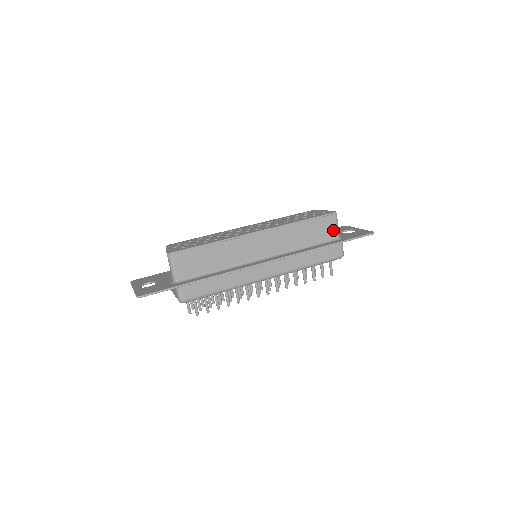
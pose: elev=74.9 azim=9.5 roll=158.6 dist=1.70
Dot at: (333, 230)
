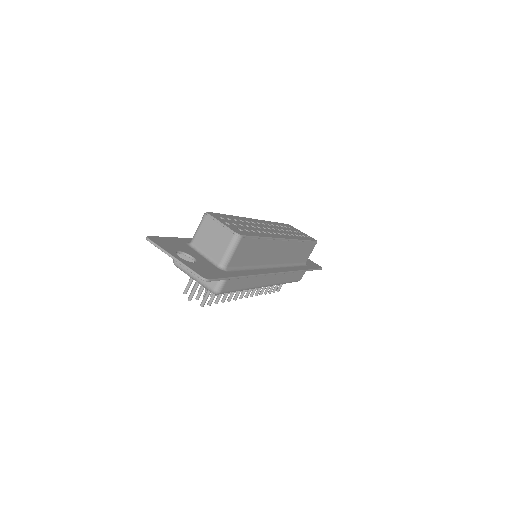
Dot at: (308, 256)
